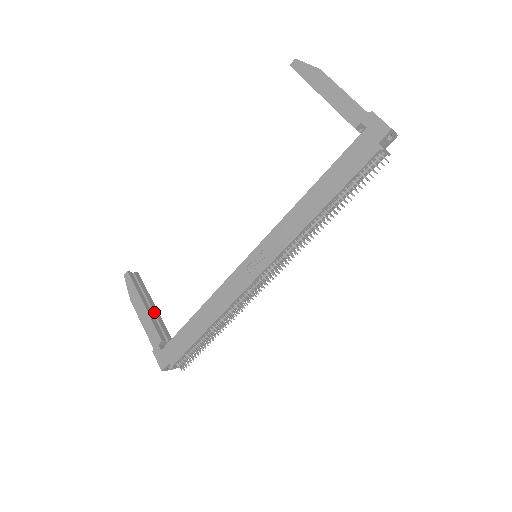
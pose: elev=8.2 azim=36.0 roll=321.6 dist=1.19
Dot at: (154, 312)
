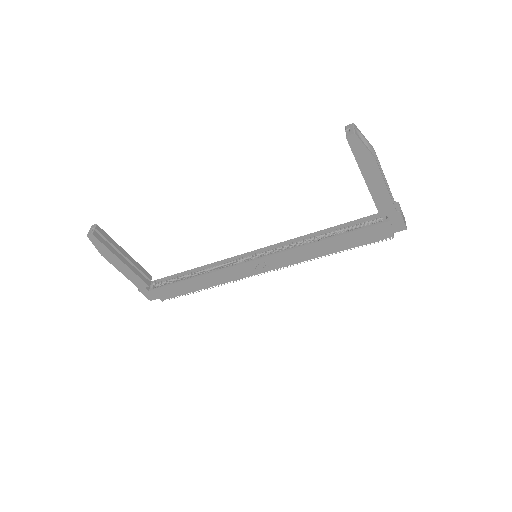
Dot at: (131, 262)
